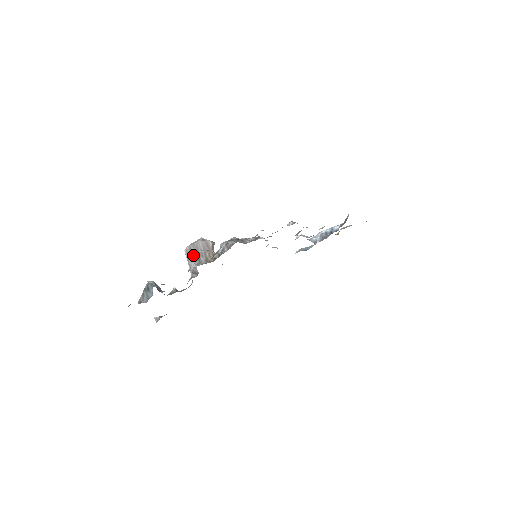
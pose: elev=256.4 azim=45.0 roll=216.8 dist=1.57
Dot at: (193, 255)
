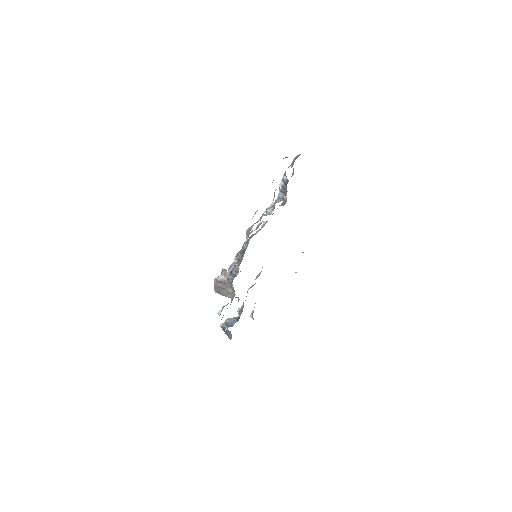
Dot at: (223, 292)
